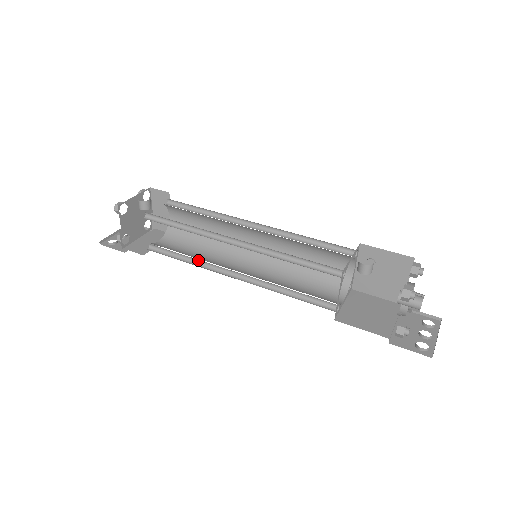
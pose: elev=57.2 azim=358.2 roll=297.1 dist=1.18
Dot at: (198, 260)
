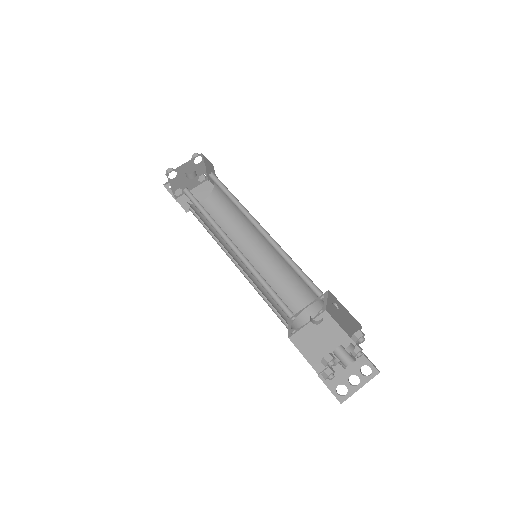
Dot at: (219, 237)
